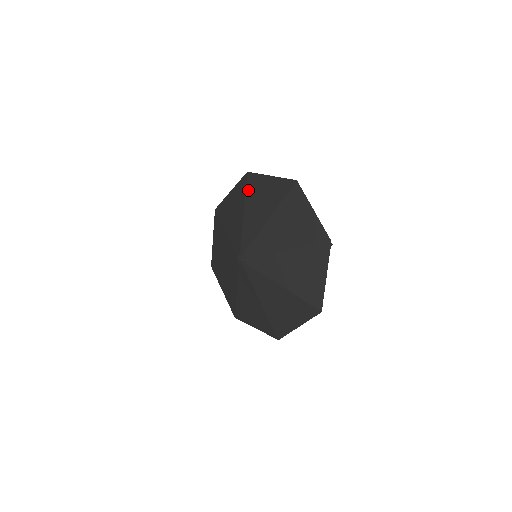
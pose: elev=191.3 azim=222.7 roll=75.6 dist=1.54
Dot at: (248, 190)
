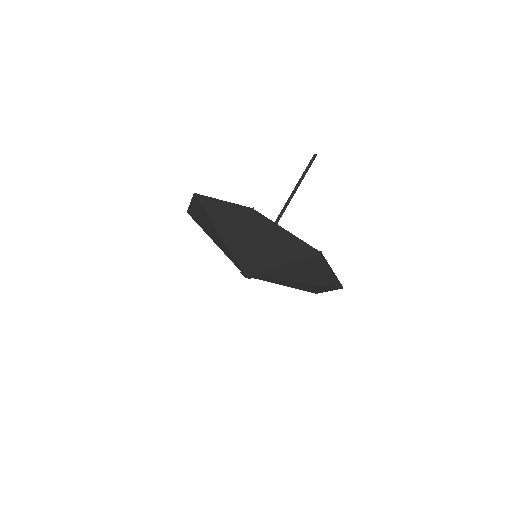
Dot at: (208, 213)
